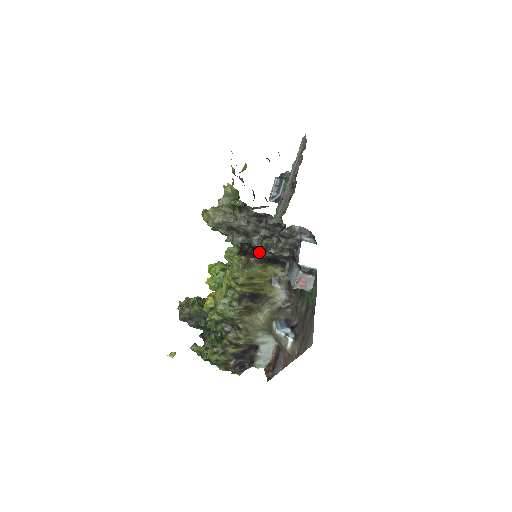
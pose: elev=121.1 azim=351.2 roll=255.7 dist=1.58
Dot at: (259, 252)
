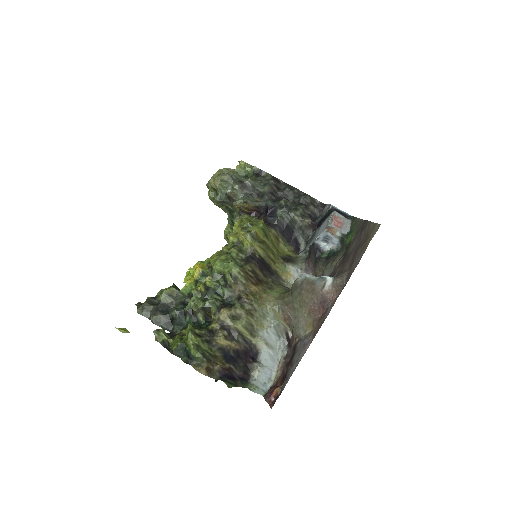
Dot at: (275, 214)
